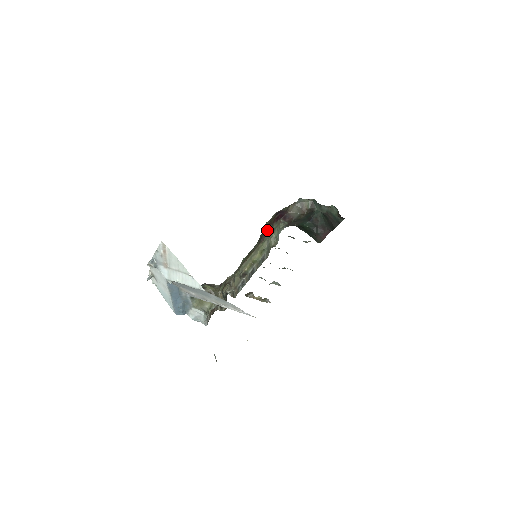
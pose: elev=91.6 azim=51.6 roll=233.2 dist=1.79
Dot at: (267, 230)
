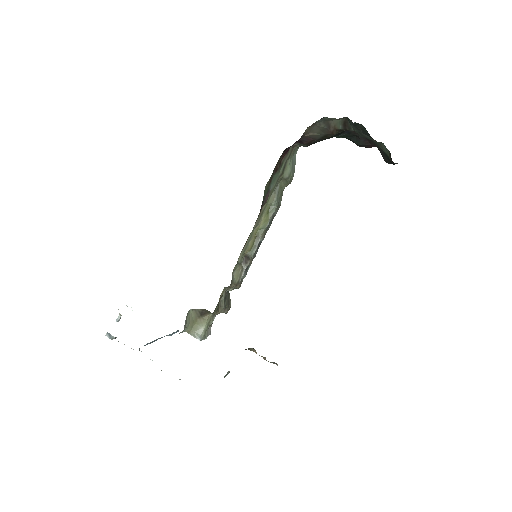
Dot at: (271, 181)
